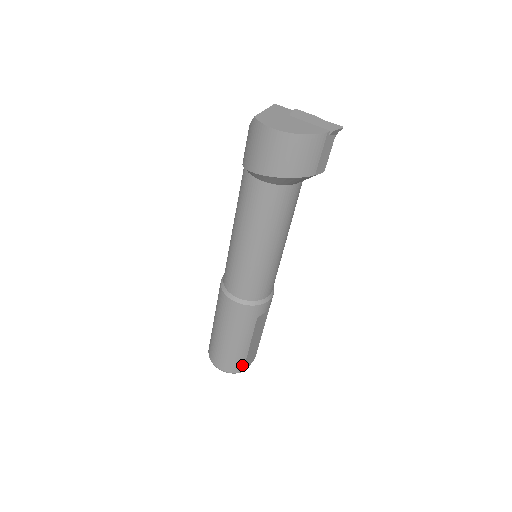
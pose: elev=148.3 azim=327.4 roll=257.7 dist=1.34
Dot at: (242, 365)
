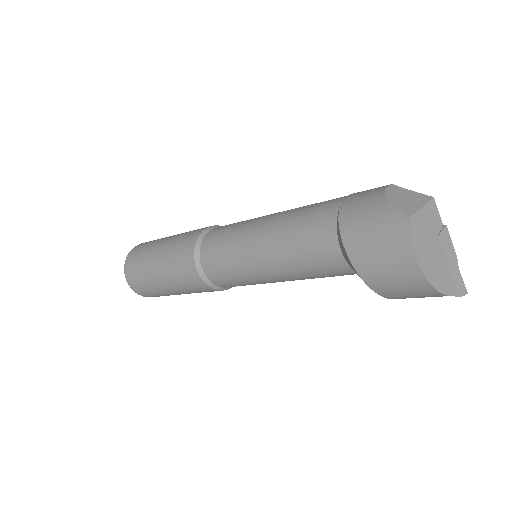
Dot at: (154, 296)
